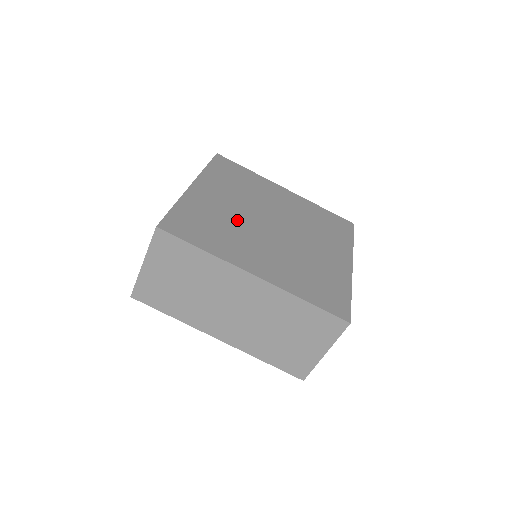
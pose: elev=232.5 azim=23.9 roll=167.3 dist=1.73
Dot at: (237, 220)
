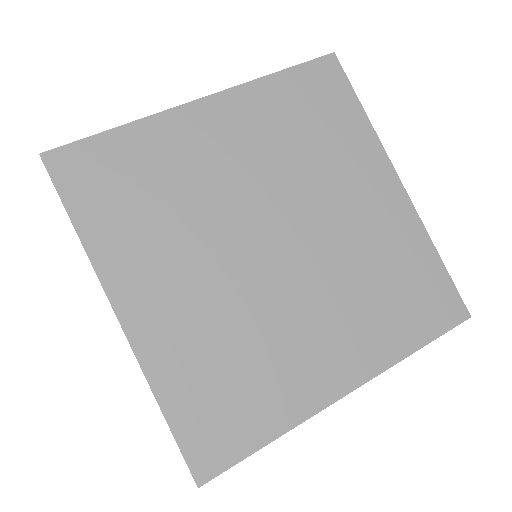
Dot at: (239, 310)
